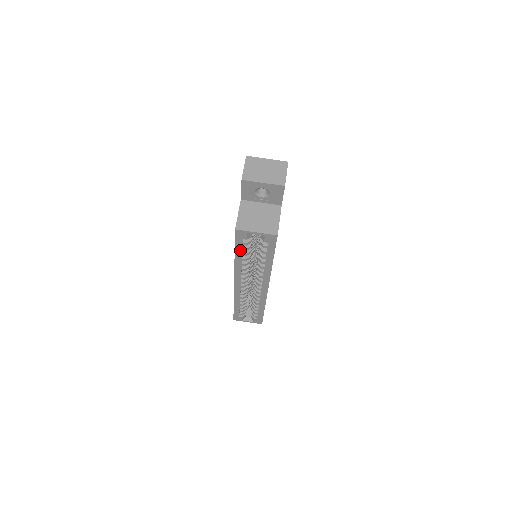
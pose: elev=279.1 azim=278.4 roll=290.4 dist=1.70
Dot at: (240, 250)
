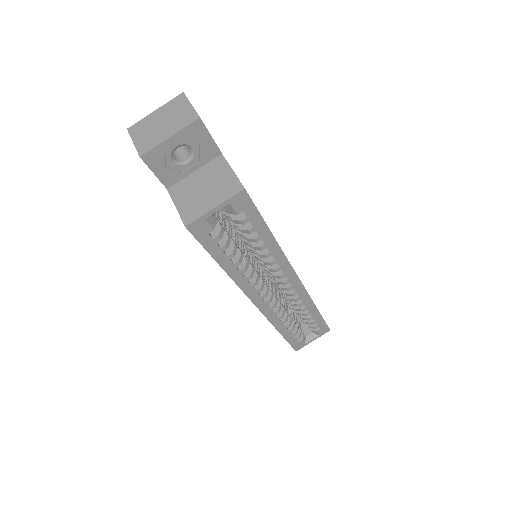
Dot at: (220, 253)
